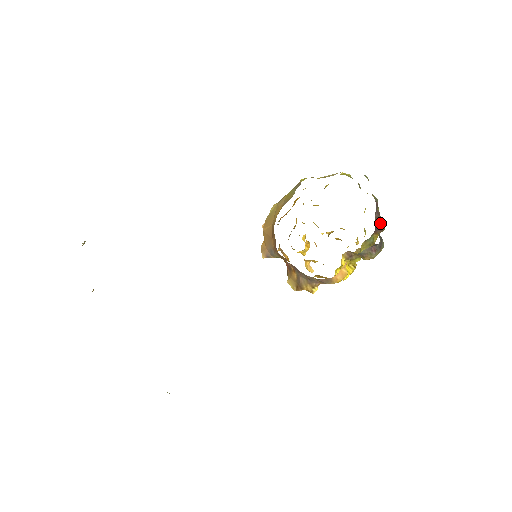
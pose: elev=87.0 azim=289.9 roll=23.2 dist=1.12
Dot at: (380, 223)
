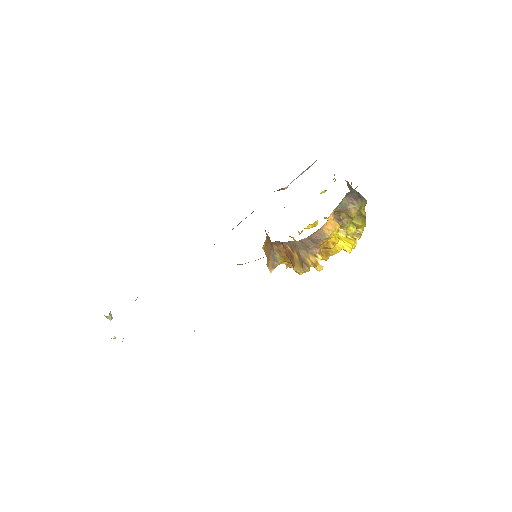
Dot at: occluded
